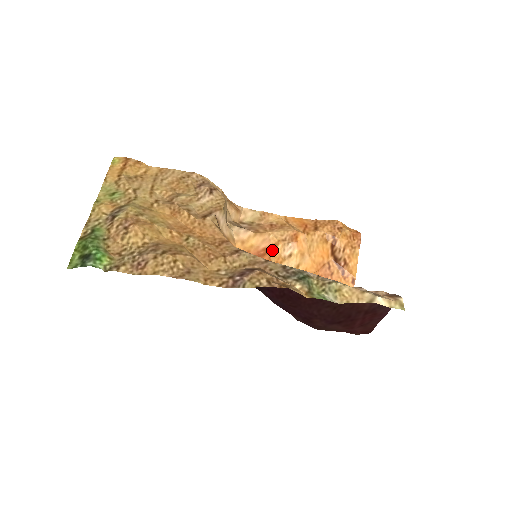
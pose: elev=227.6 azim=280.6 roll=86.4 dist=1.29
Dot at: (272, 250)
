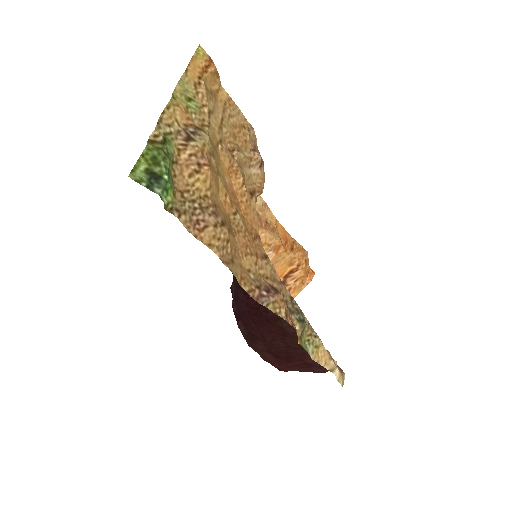
Dot at: occluded
